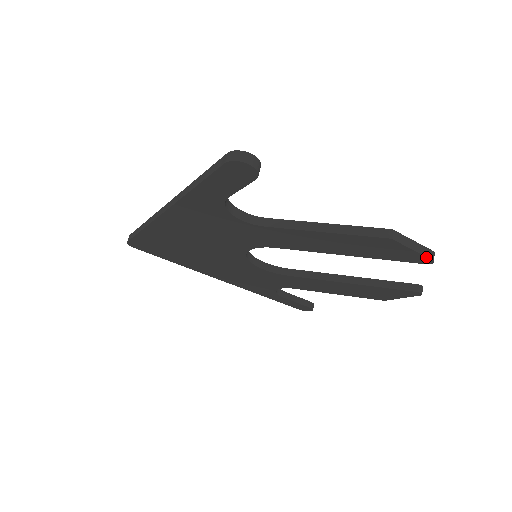
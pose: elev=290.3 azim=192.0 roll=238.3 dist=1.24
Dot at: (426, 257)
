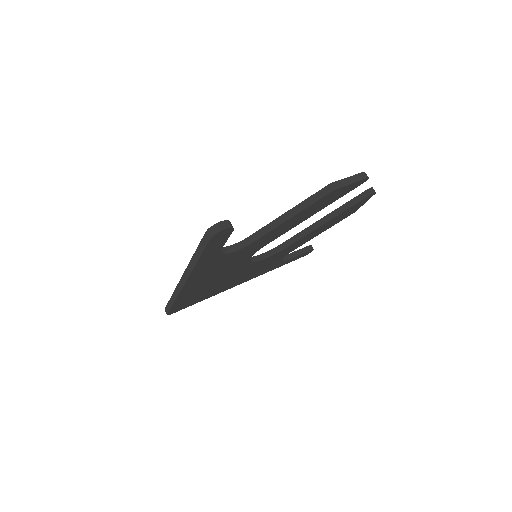
Dot at: (362, 180)
